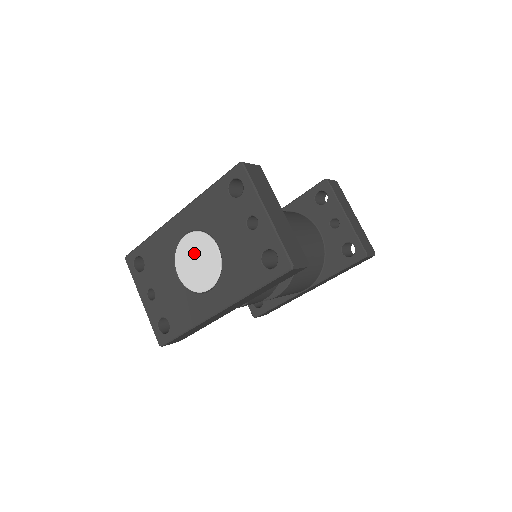
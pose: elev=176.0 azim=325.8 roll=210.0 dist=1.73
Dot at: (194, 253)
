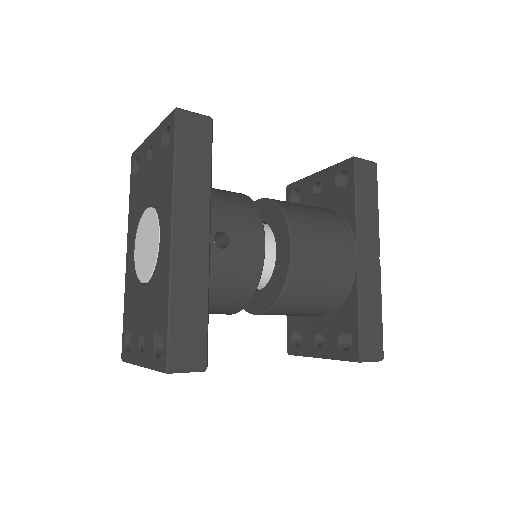
Dot at: (142, 245)
